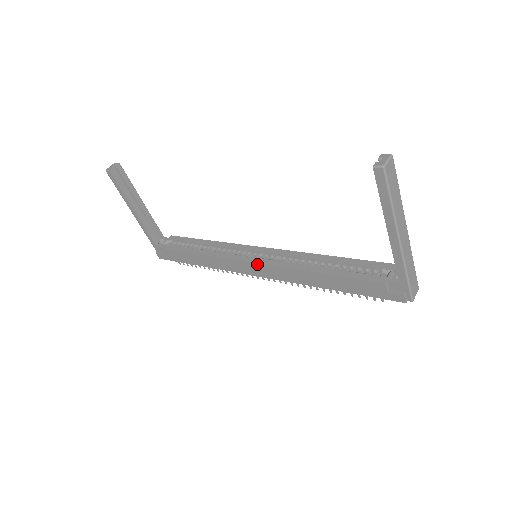
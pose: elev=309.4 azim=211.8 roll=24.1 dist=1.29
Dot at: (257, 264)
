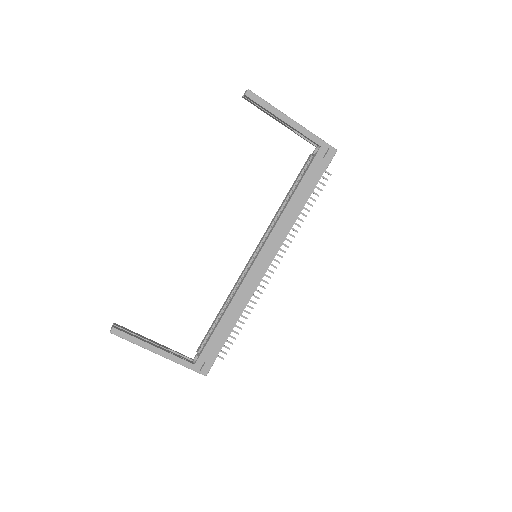
Dot at: (262, 251)
